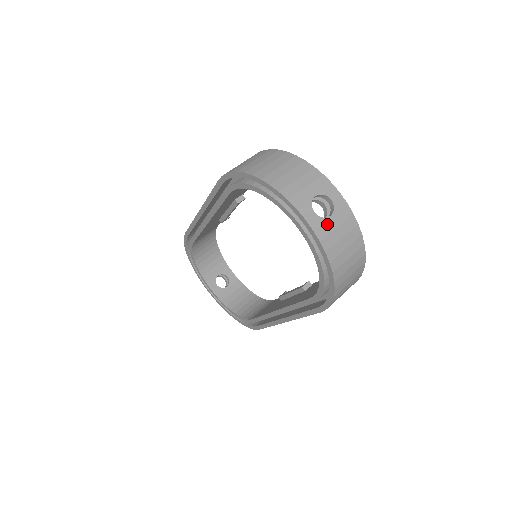
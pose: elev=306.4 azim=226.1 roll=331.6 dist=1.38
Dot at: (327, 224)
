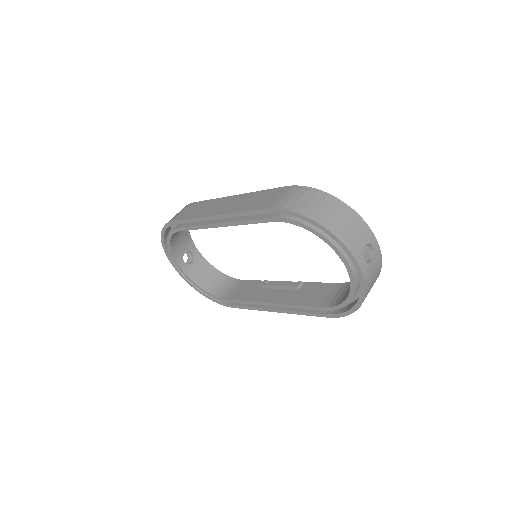
Dot at: (370, 268)
